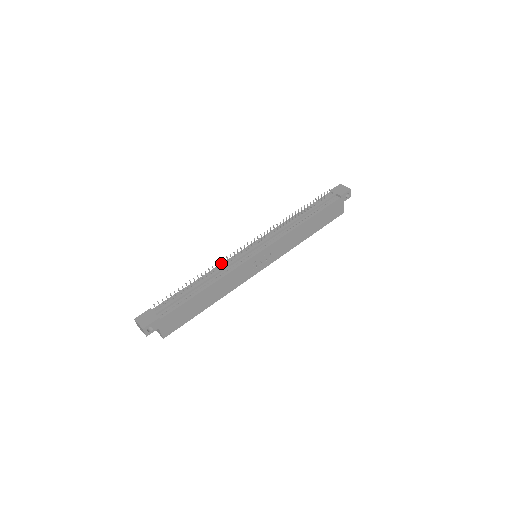
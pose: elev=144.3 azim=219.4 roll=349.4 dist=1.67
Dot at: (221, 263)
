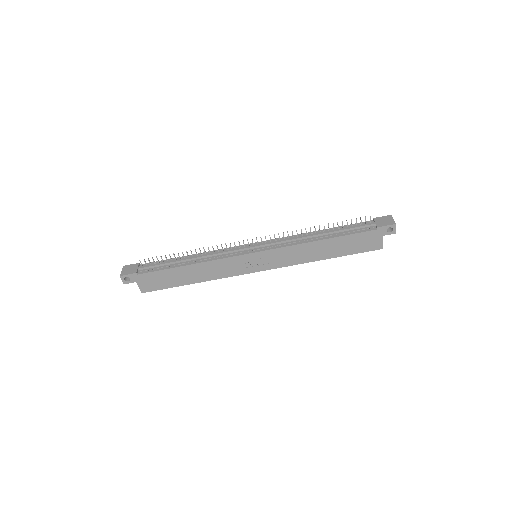
Dot at: occluded
